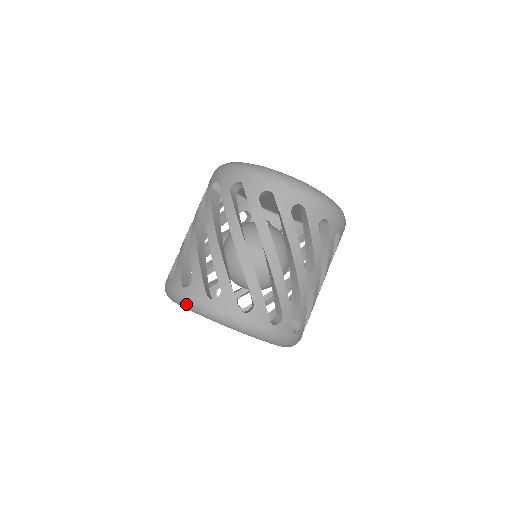
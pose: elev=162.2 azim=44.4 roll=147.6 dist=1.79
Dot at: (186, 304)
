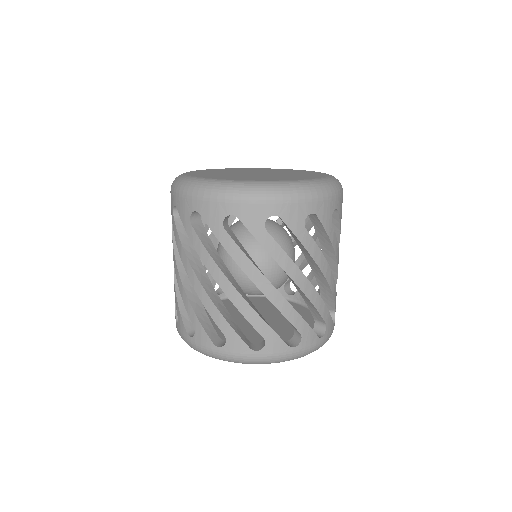
Dot at: (265, 363)
